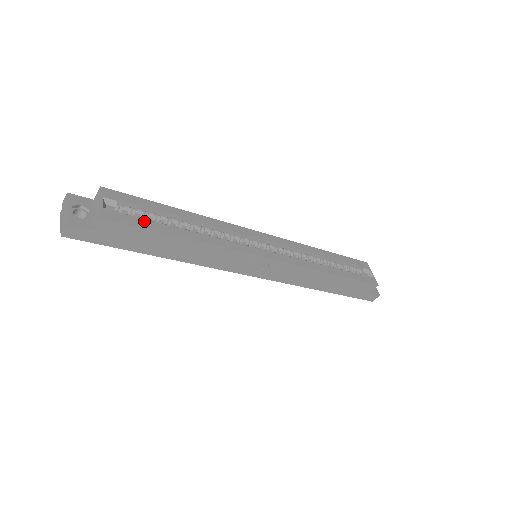
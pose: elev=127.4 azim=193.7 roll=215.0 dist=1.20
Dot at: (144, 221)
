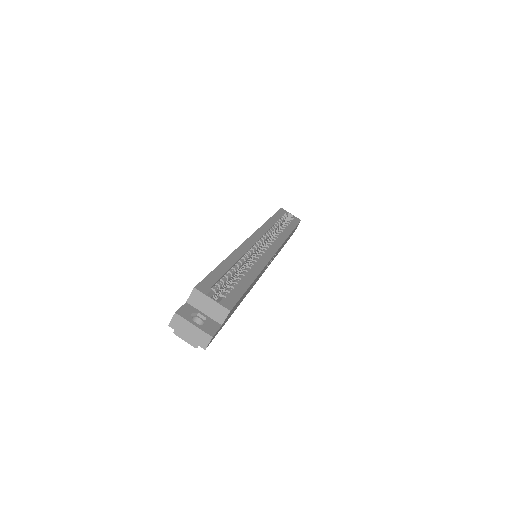
Dot at: (235, 290)
